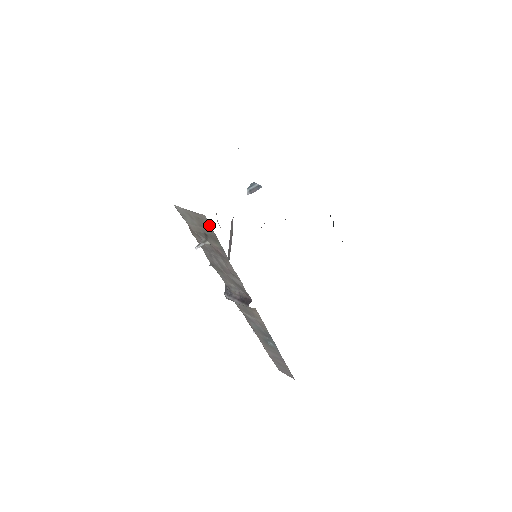
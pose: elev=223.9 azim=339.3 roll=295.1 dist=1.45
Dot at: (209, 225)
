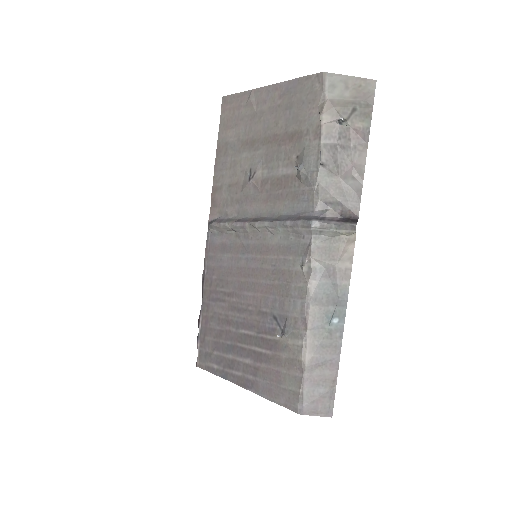
Dot at: (372, 94)
